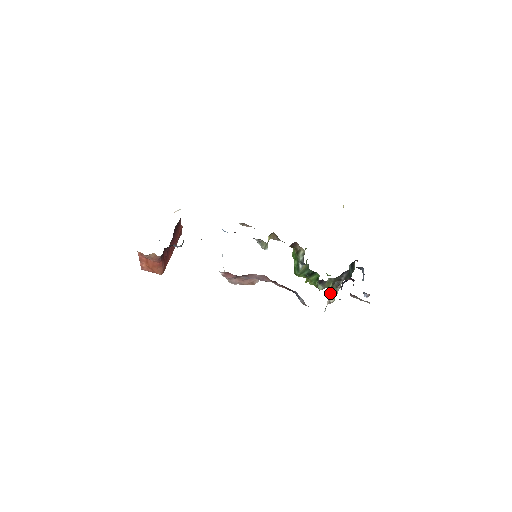
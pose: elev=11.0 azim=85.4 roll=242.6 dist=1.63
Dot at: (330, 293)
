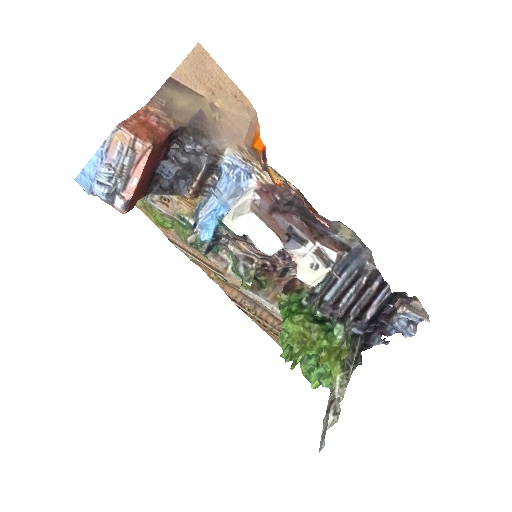
Dot at: (337, 385)
